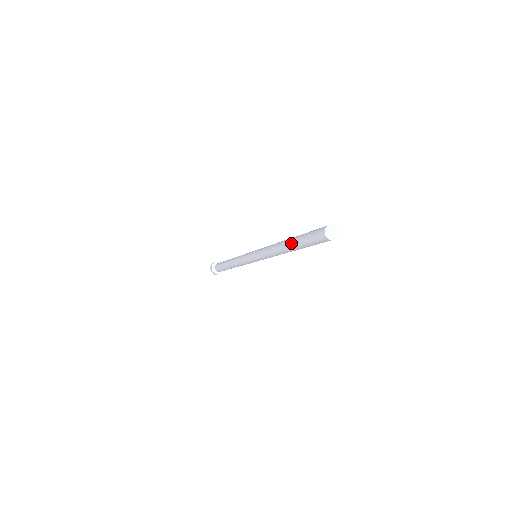
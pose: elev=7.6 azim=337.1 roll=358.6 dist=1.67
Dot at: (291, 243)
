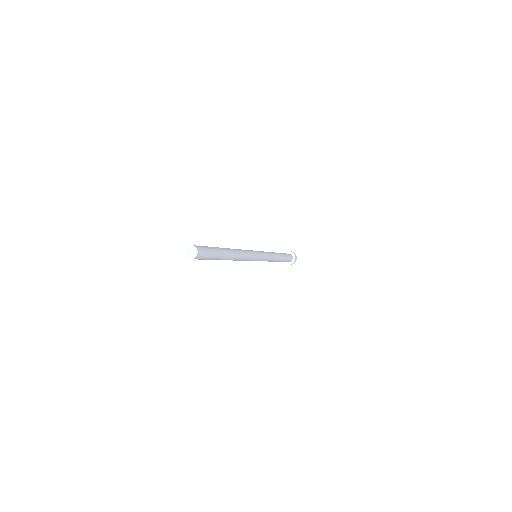
Dot at: occluded
